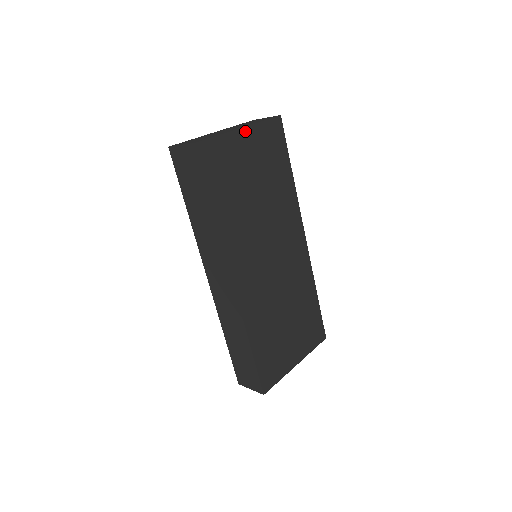
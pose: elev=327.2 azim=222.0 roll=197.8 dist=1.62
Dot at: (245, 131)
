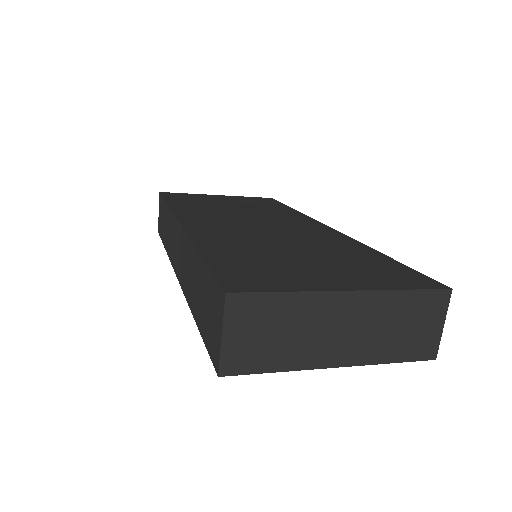
Dot at: (223, 196)
